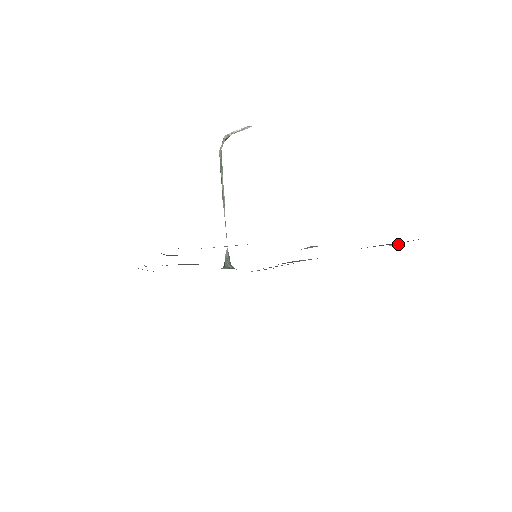
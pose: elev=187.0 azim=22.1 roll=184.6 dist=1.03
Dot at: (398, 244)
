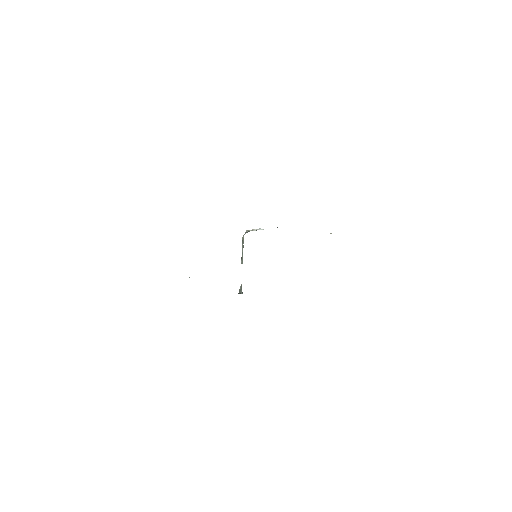
Dot at: occluded
